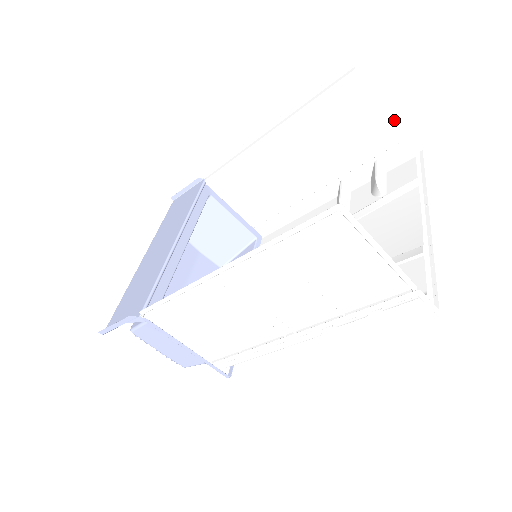
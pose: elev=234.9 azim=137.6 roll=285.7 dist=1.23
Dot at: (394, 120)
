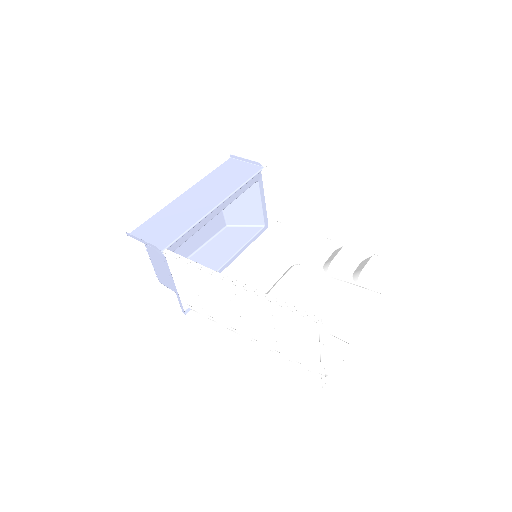
Dot at: (402, 248)
